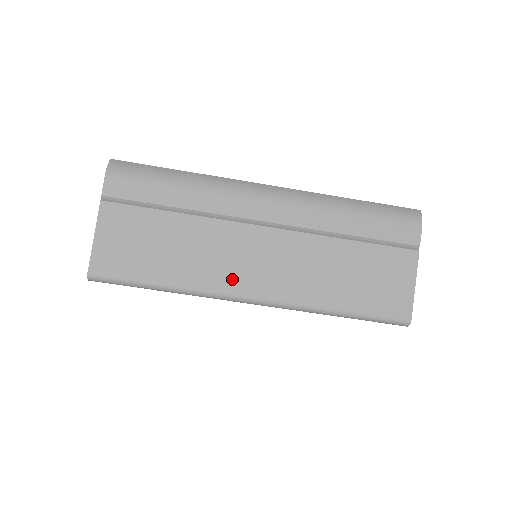
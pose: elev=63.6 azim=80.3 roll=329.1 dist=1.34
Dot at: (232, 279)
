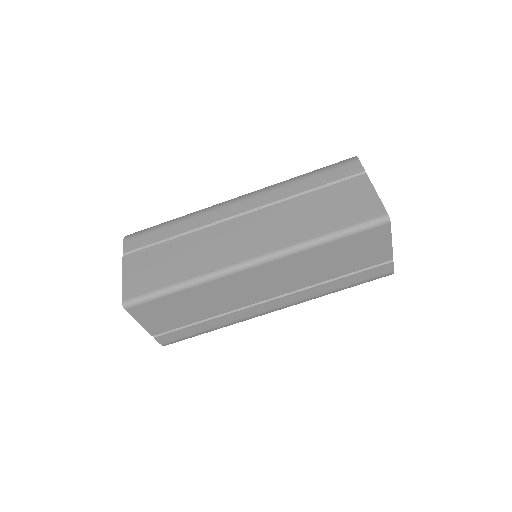
Dot at: (229, 256)
